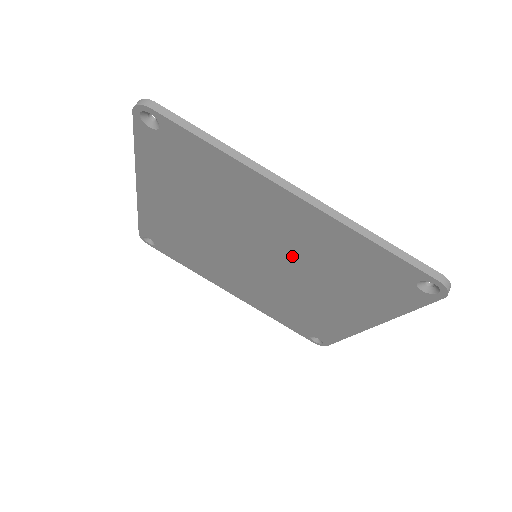
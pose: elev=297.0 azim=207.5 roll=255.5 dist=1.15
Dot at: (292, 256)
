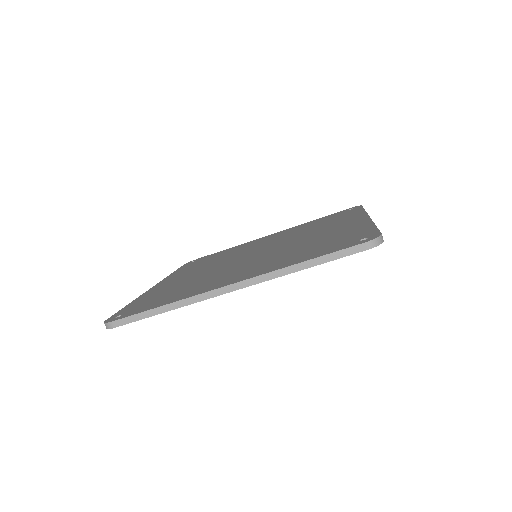
Dot at: occluded
